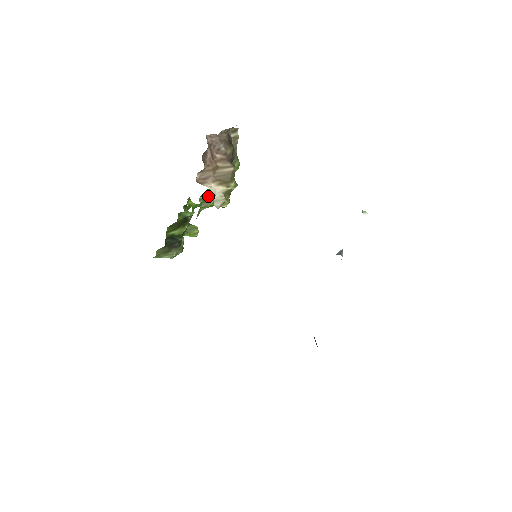
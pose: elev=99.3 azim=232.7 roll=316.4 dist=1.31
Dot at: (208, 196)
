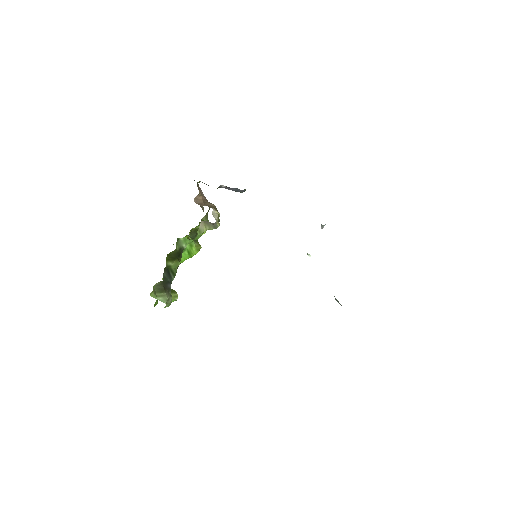
Dot at: (194, 237)
